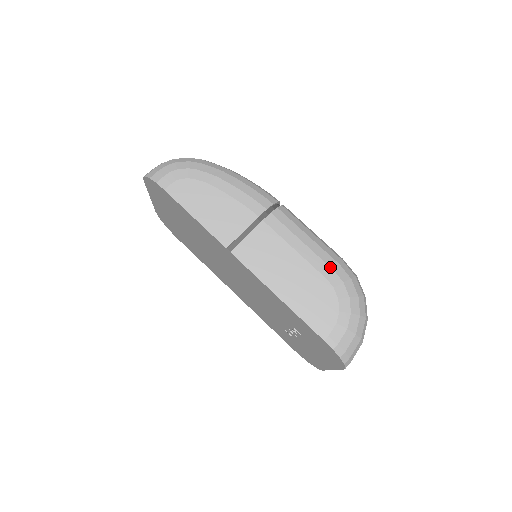
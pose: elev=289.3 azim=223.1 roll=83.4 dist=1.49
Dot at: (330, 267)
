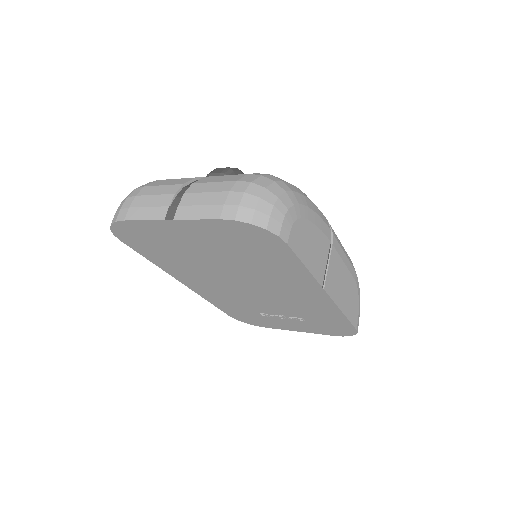
Dot at: occluded
